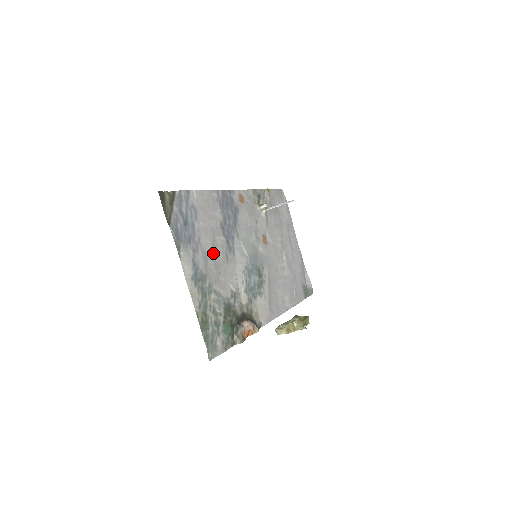
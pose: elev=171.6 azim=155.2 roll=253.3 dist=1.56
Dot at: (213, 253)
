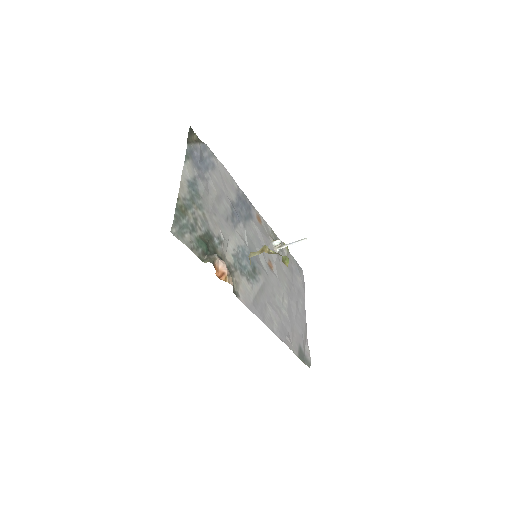
Dot at: (215, 199)
